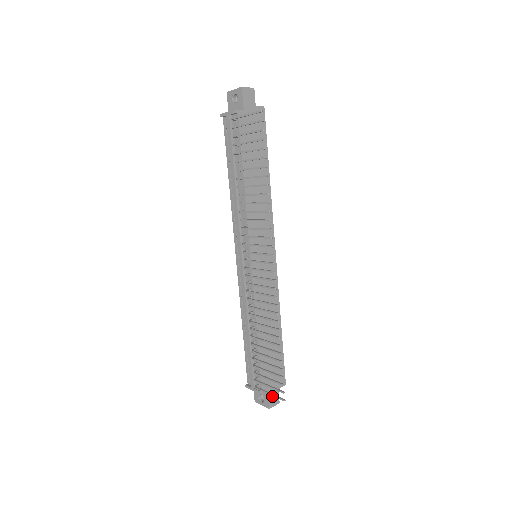
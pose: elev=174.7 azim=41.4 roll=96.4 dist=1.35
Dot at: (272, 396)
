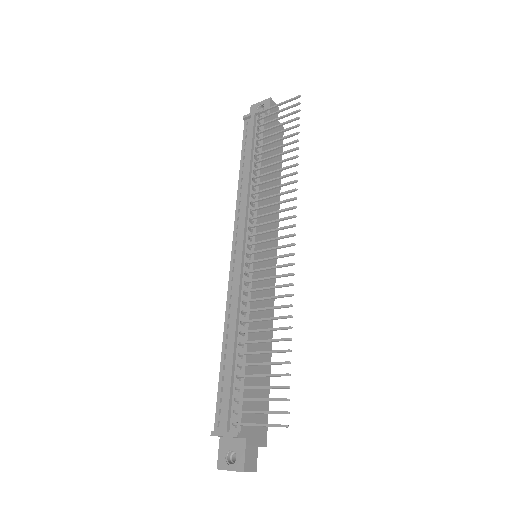
Dot at: (250, 453)
